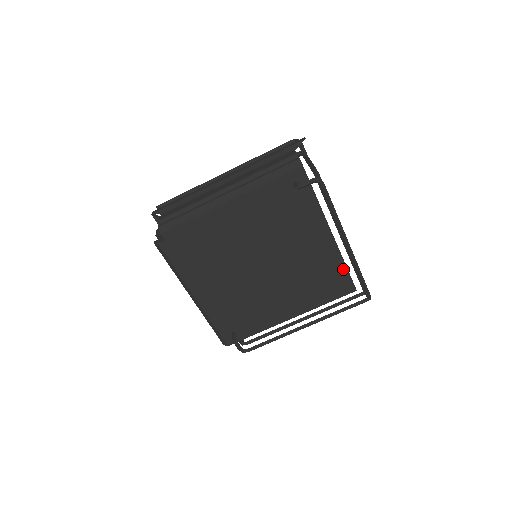
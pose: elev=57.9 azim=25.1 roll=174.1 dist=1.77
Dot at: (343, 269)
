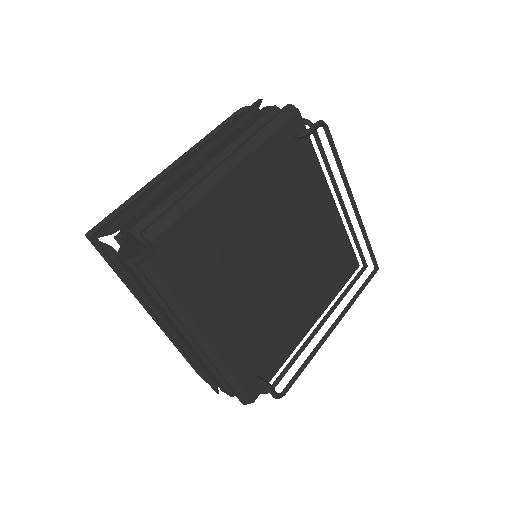
Dot at: (346, 242)
